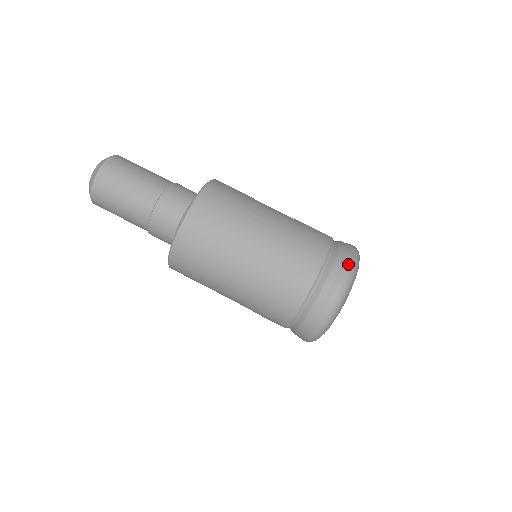
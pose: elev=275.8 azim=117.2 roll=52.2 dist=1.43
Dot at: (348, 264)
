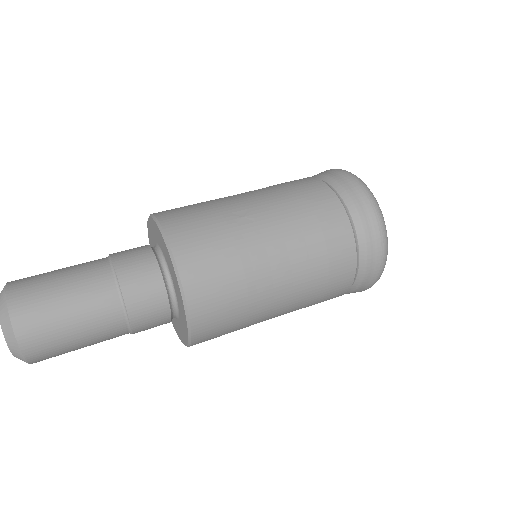
Dot at: (363, 191)
